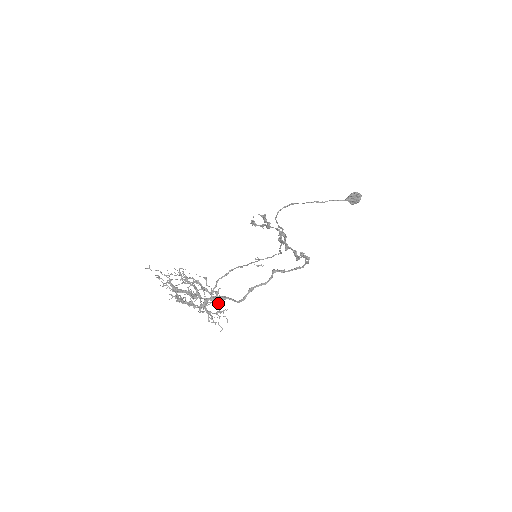
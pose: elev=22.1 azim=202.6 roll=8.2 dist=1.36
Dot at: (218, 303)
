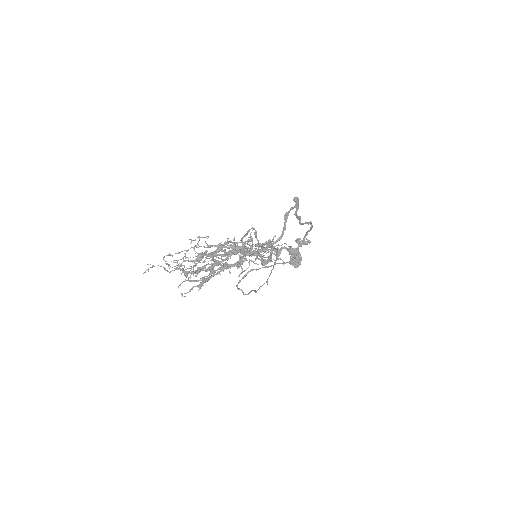
Dot at: (259, 247)
